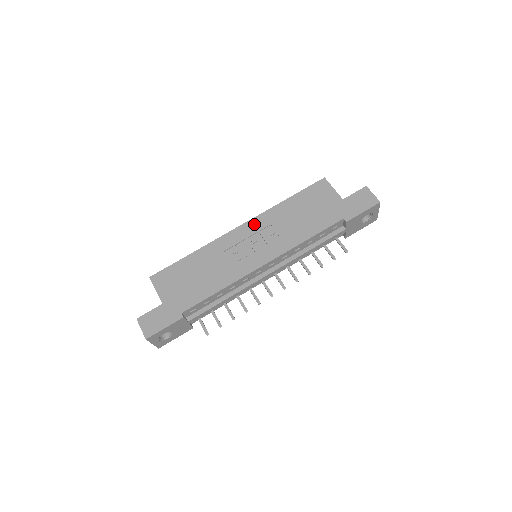
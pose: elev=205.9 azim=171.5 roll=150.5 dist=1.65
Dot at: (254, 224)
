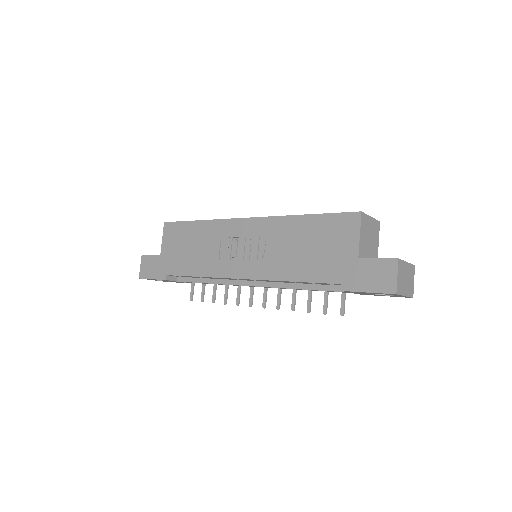
Dot at: (259, 225)
